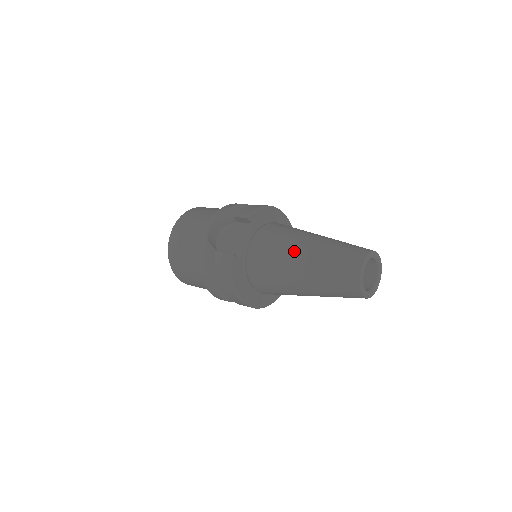
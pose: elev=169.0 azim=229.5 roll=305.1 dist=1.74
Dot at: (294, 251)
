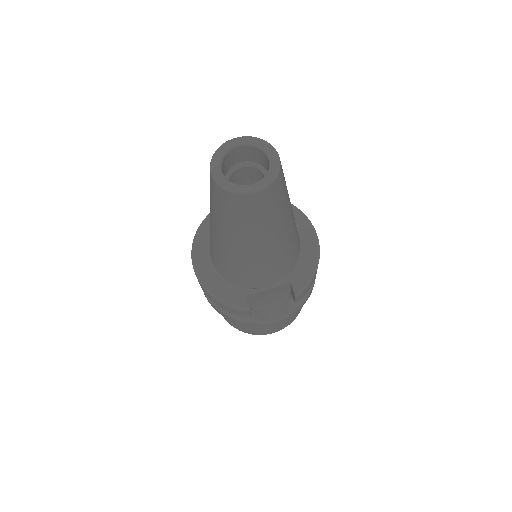
Dot at: occluded
